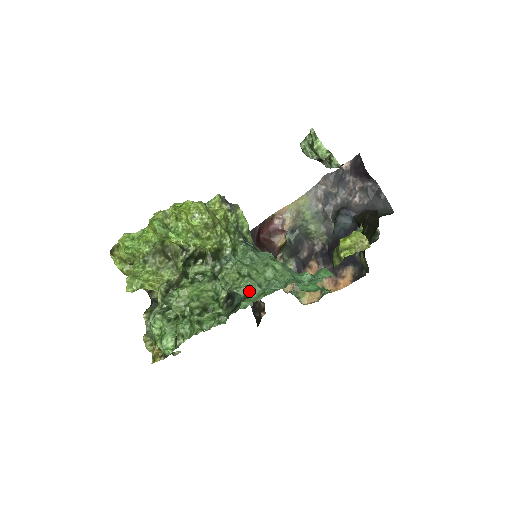
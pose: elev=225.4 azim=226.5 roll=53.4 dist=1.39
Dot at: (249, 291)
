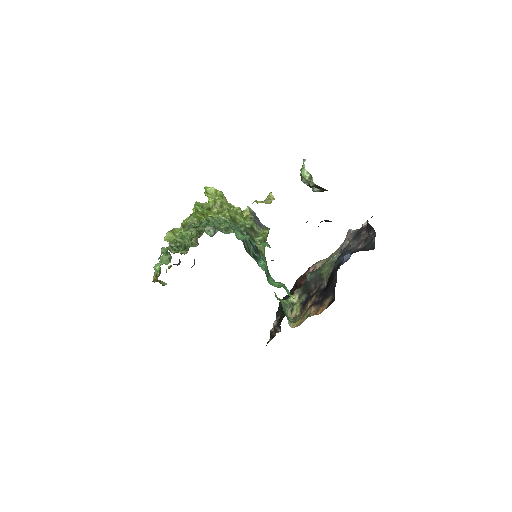
Dot at: (200, 225)
